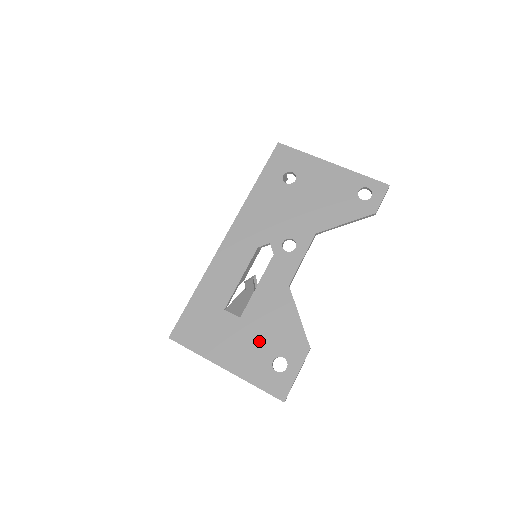
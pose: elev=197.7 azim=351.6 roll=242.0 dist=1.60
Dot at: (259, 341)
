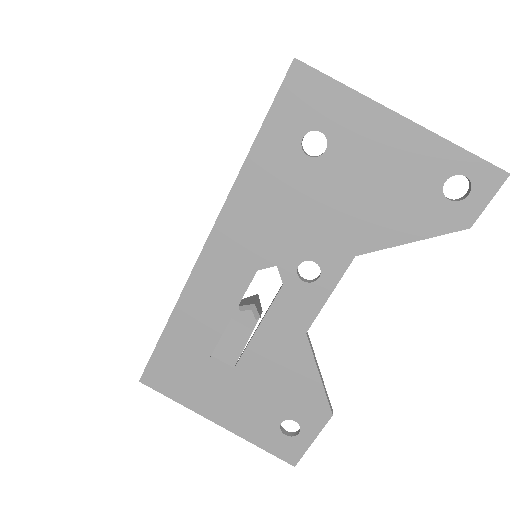
Dot at: (262, 399)
